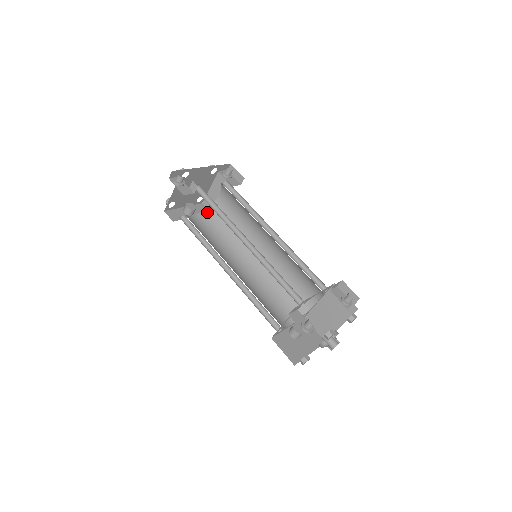
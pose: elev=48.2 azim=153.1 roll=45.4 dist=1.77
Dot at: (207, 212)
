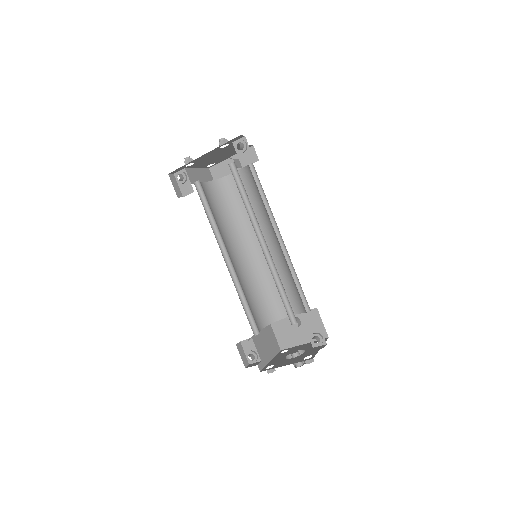
Dot at: (246, 169)
